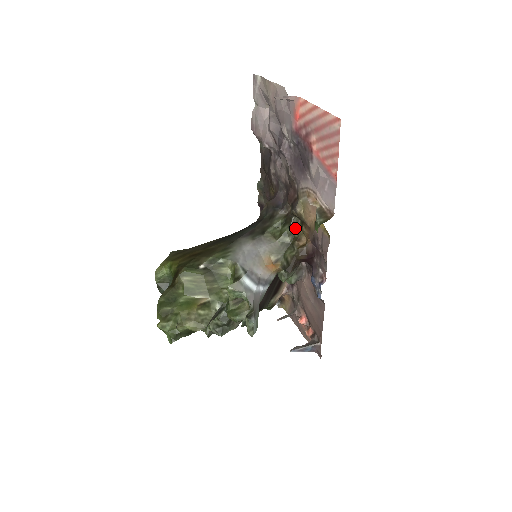
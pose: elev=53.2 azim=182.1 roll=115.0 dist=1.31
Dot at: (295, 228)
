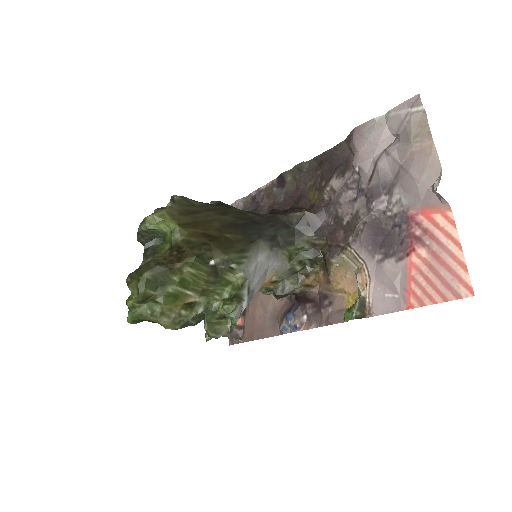
Dot at: (313, 264)
